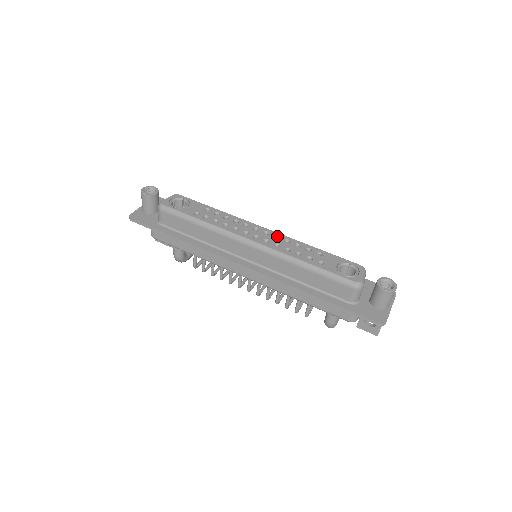
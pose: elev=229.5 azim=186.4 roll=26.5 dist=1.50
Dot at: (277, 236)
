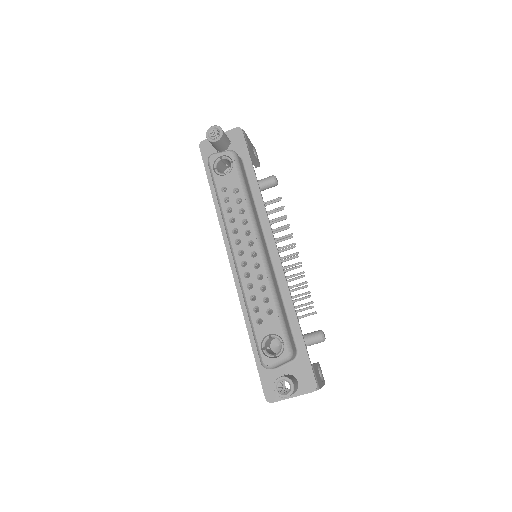
Dot at: (259, 264)
